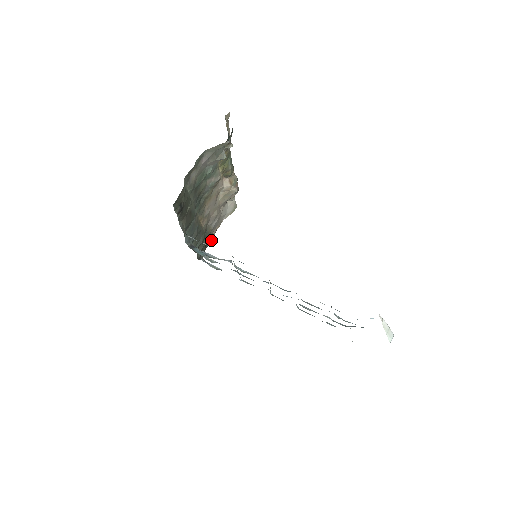
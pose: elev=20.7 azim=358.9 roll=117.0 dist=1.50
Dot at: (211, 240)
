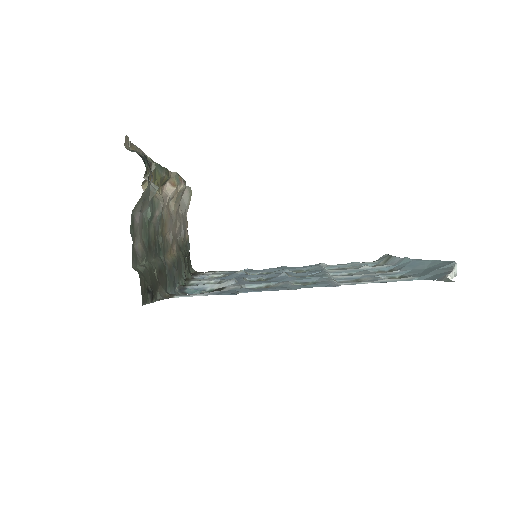
Dot at: (189, 244)
